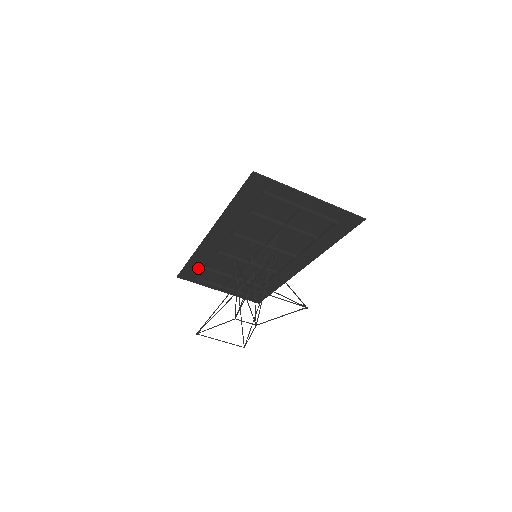
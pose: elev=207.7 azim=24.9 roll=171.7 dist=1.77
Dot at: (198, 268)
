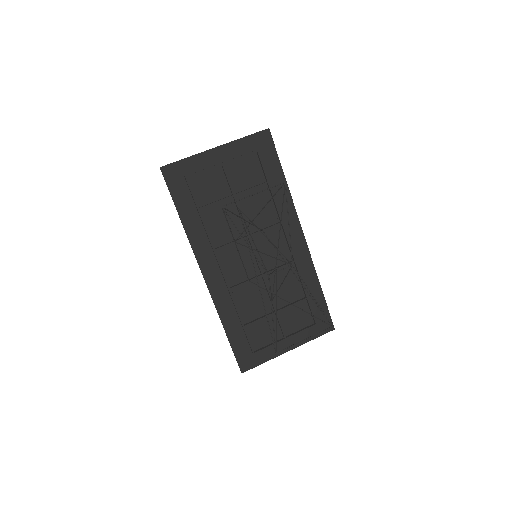
Dot at: (242, 335)
